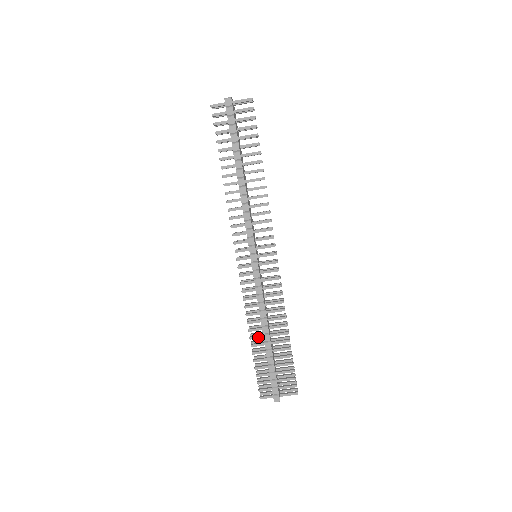
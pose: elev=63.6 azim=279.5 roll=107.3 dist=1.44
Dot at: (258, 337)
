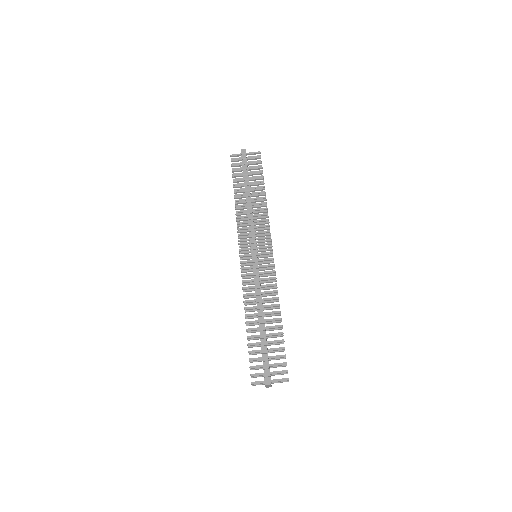
Dot at: (253, 322)
